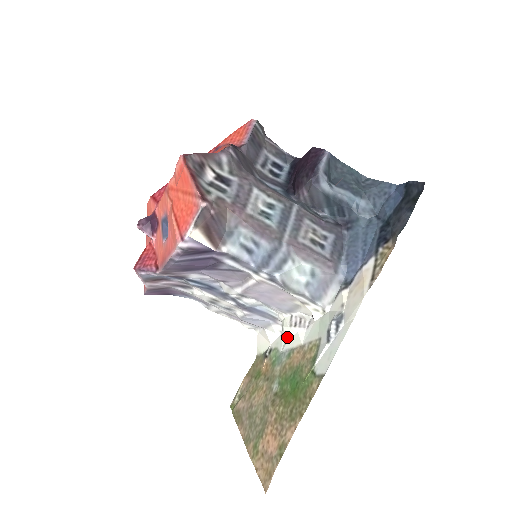
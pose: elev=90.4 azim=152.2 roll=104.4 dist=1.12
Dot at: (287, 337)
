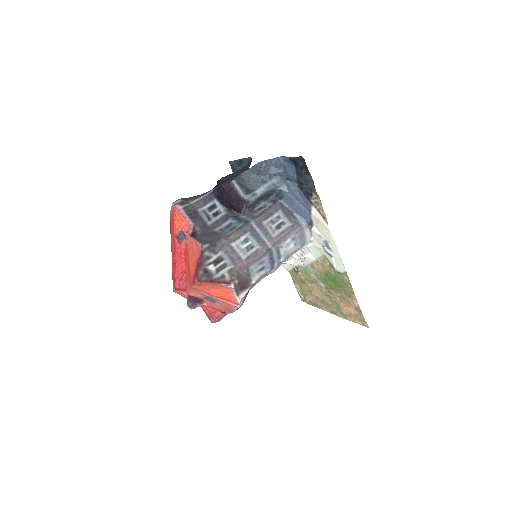
Dot at: occluded
